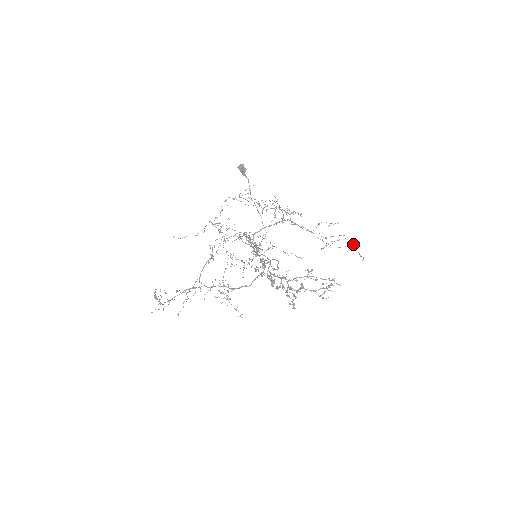
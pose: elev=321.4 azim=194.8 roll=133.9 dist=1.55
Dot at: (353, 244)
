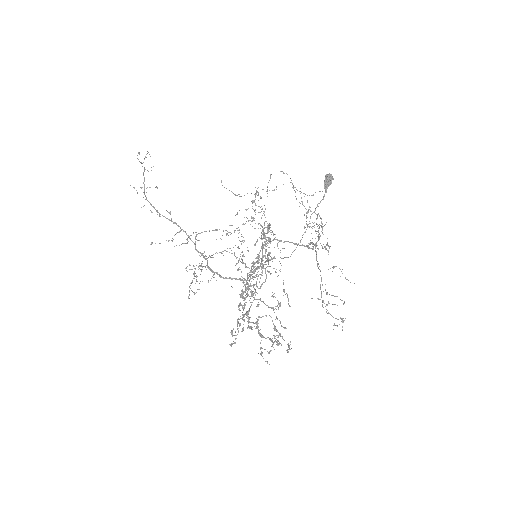
Dot at: (343, 318)
